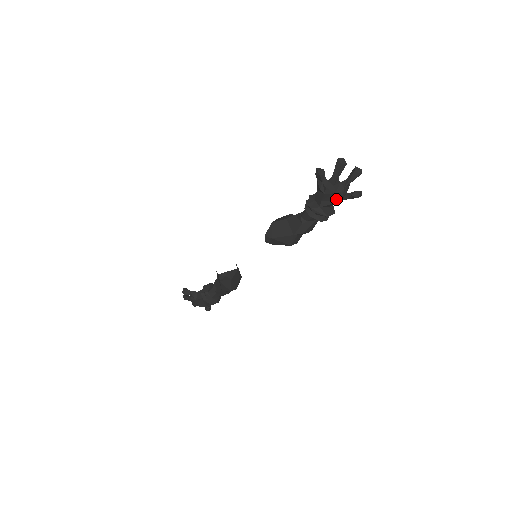
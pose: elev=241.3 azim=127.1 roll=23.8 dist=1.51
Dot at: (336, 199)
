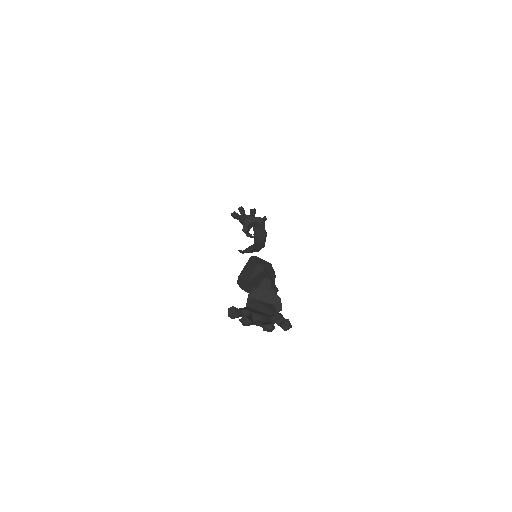
Dot at: occluded
